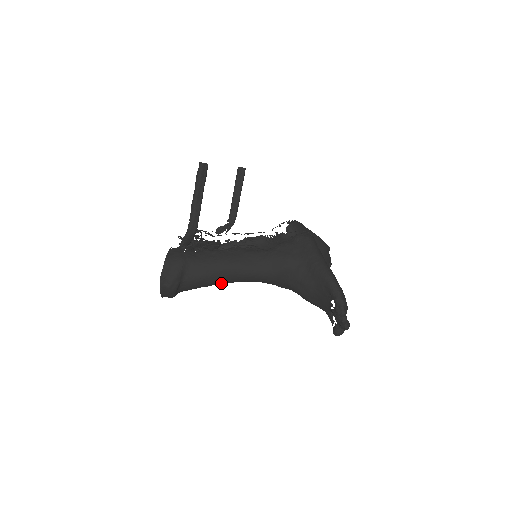
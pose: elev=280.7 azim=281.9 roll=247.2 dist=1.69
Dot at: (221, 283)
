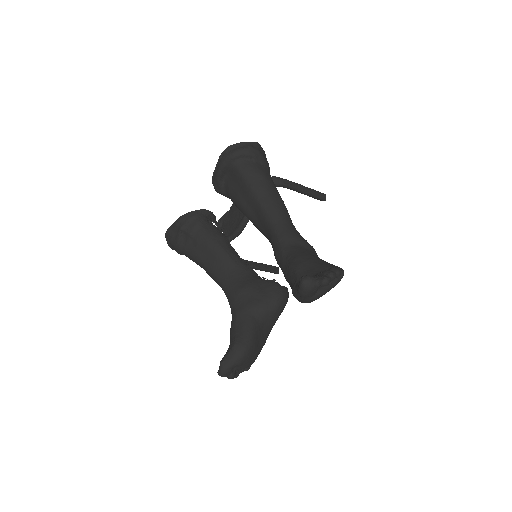
Dot at: (259, 197)
